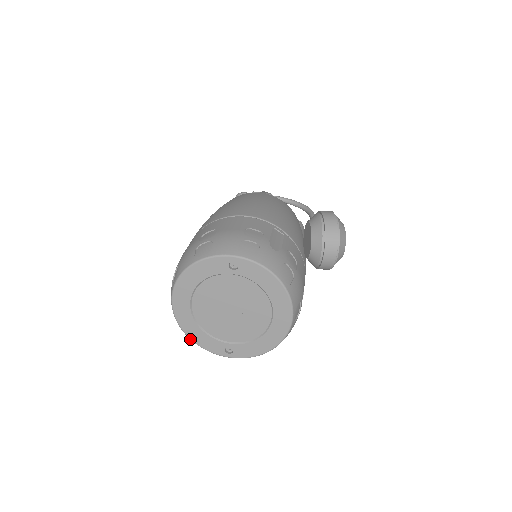
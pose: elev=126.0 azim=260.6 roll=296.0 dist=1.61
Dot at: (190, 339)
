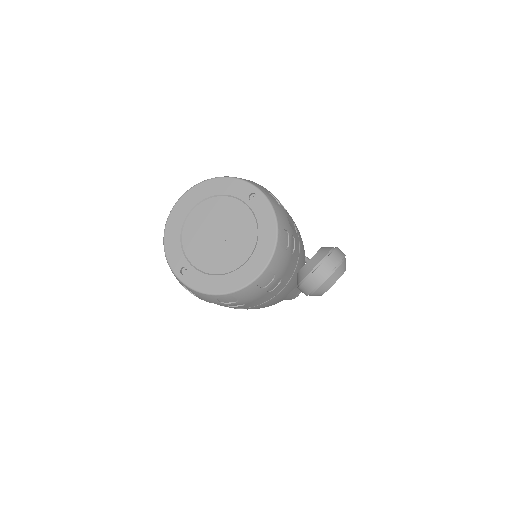
Dot at: (164, 240)
